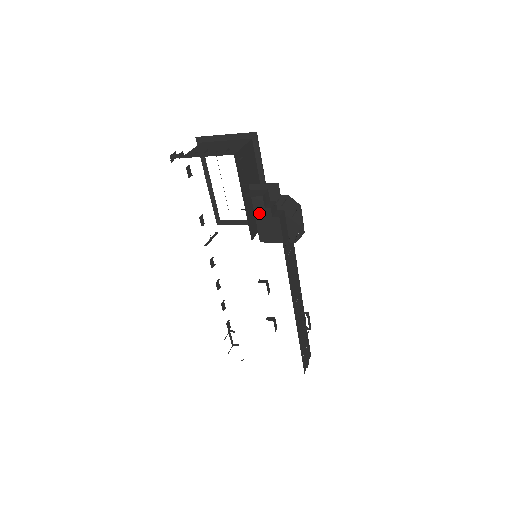
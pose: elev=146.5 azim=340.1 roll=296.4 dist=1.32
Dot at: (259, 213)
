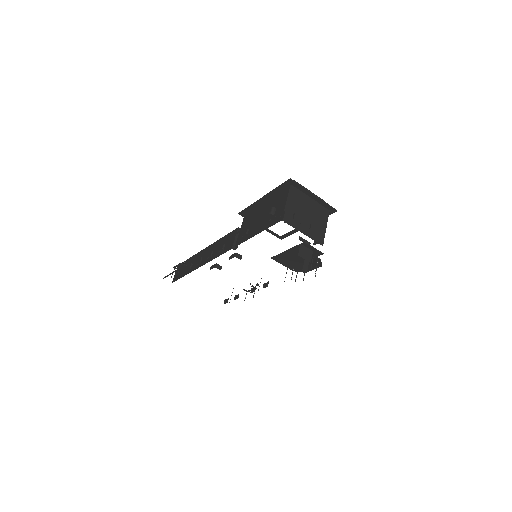
Dot at: (290, 252)
